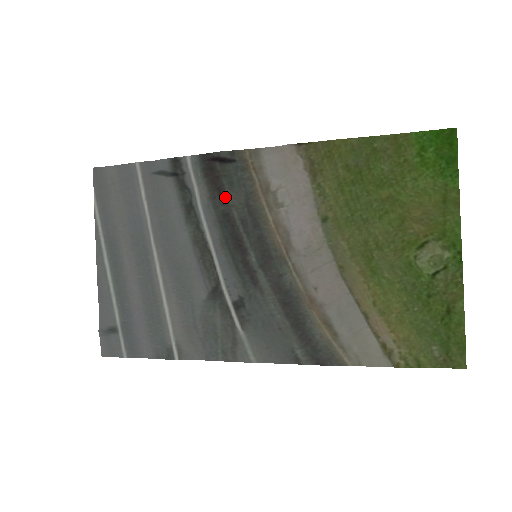
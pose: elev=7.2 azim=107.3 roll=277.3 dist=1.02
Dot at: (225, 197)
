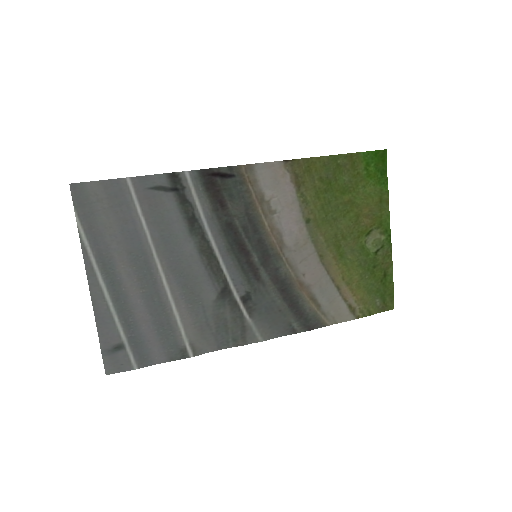
Dot at: (227, 208)
